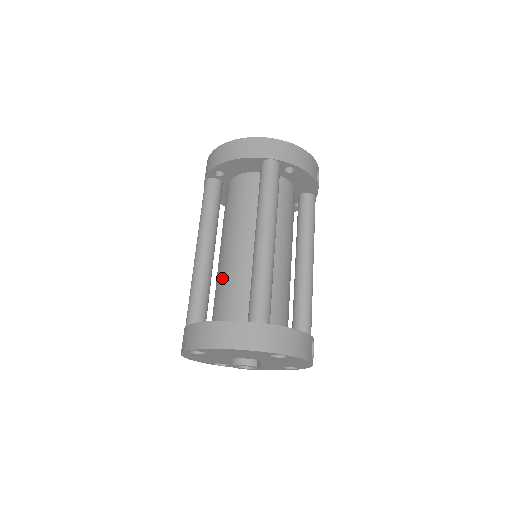
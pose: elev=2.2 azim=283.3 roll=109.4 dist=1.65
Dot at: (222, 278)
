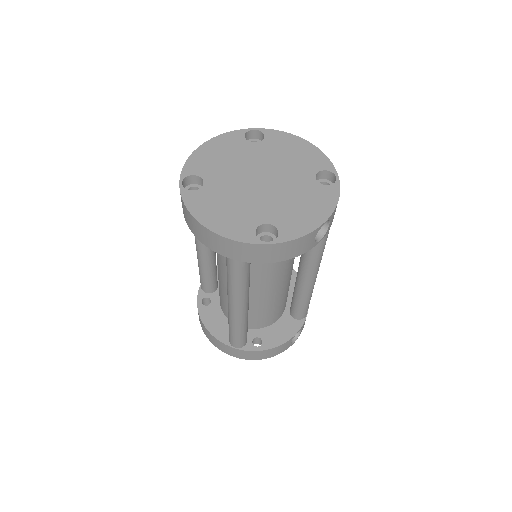
Dot at: occluded
